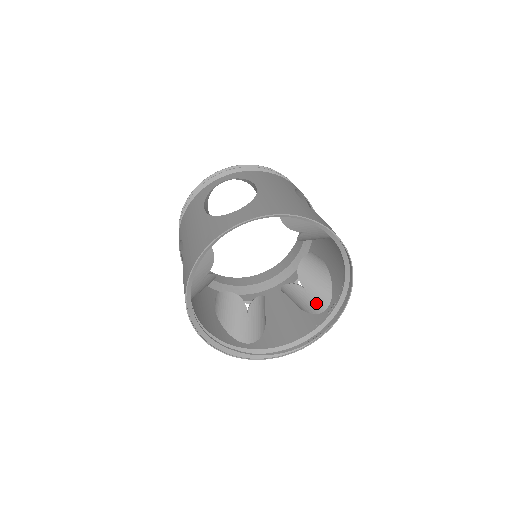
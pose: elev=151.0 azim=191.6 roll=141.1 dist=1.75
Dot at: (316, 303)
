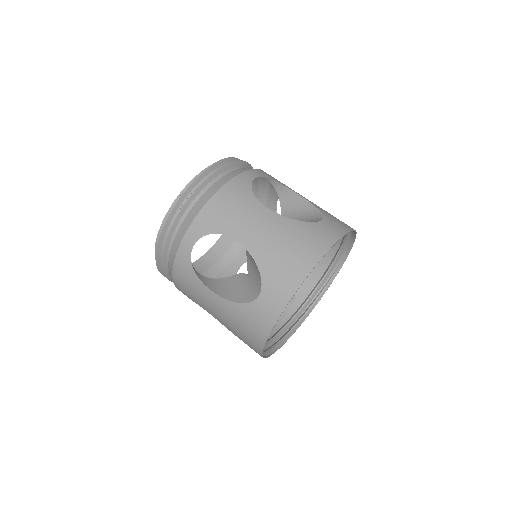
Dot at: occluded
